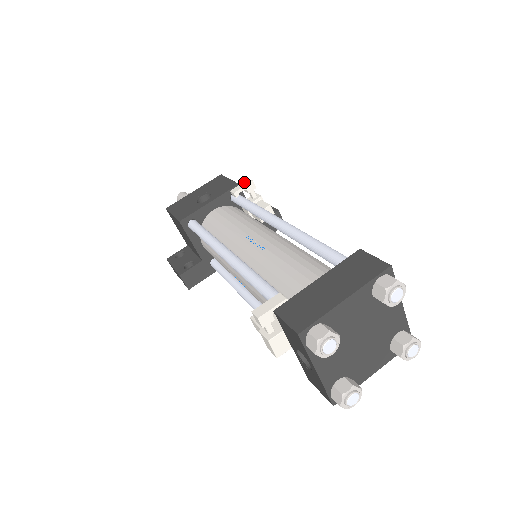
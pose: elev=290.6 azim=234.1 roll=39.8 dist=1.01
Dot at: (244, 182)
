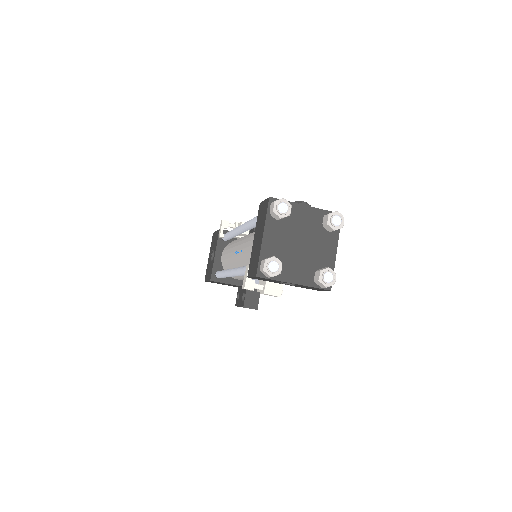
Dot at: (220, 225)
